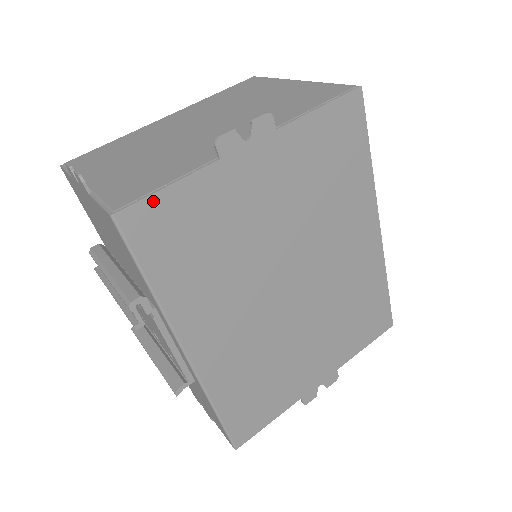
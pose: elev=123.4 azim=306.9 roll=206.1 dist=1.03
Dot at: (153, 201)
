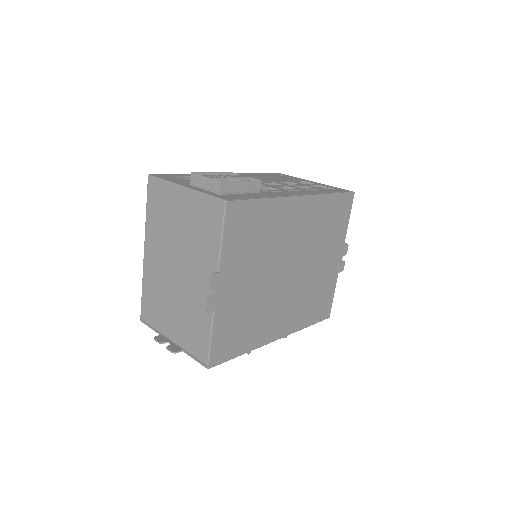
Dot at: (214, 349)
